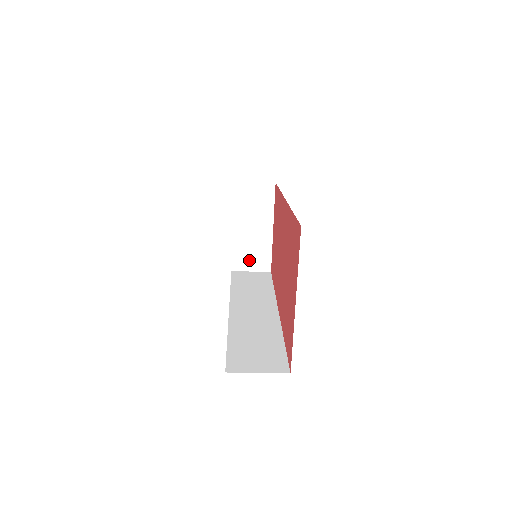
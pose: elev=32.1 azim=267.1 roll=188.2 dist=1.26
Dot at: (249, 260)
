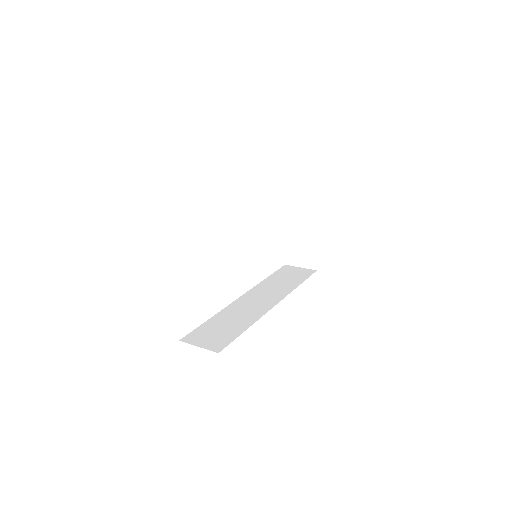
Dot at: (299, 257)
